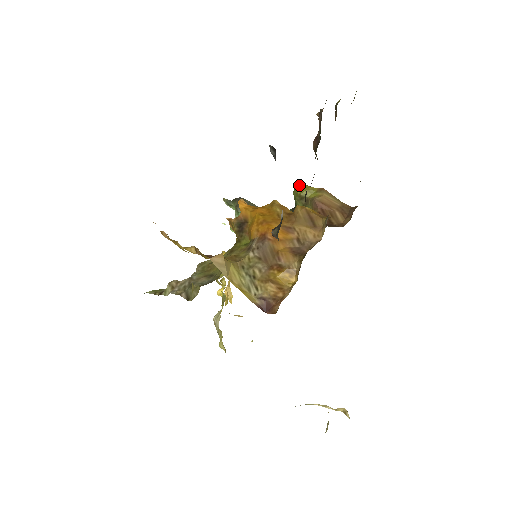
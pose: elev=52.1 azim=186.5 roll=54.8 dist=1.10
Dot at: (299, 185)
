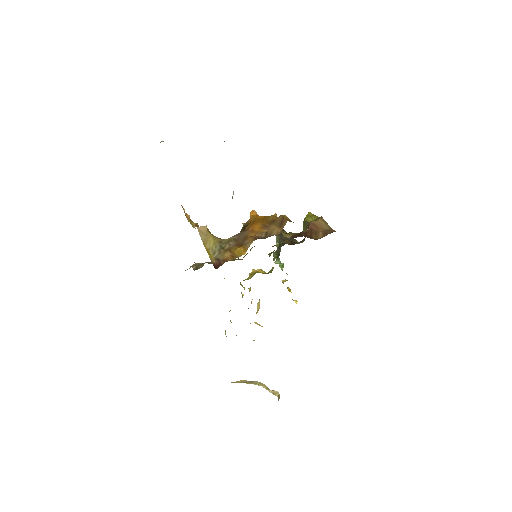
Dot at: occluded
